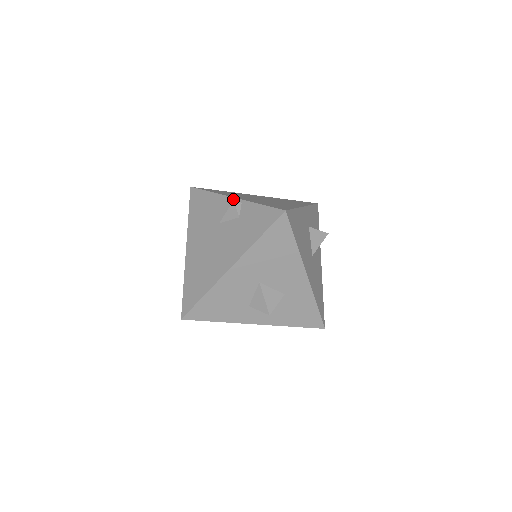
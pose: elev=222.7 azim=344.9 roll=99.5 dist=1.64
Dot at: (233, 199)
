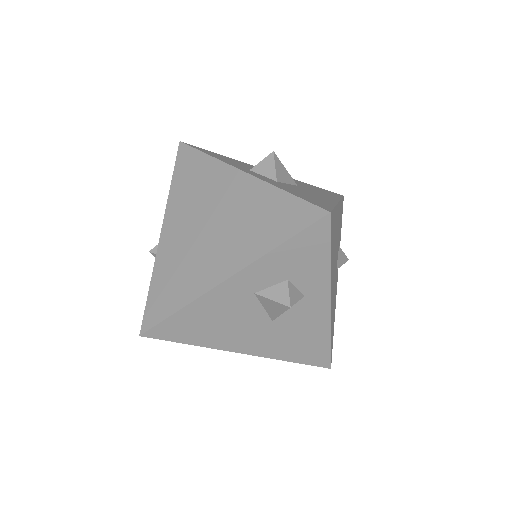
Dot at: (160, 236)
